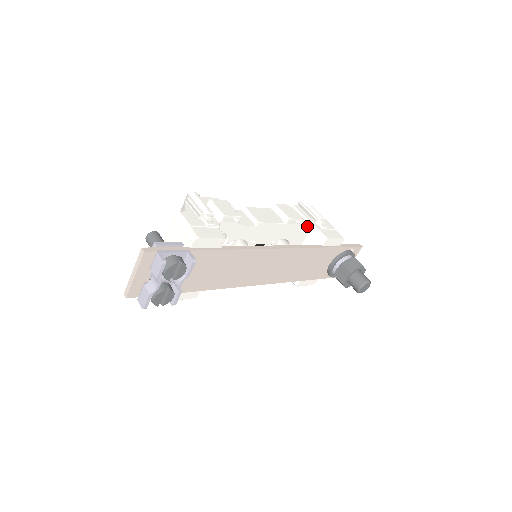
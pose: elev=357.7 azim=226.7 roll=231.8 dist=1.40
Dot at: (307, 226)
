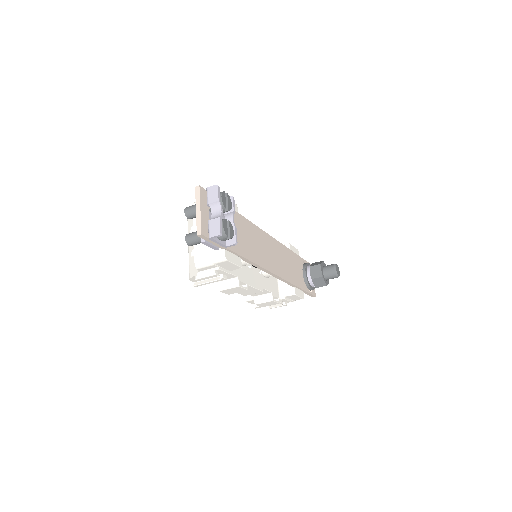
Dot at: occluded
